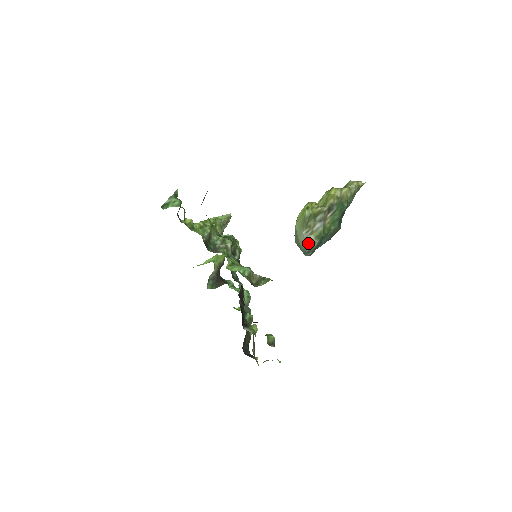
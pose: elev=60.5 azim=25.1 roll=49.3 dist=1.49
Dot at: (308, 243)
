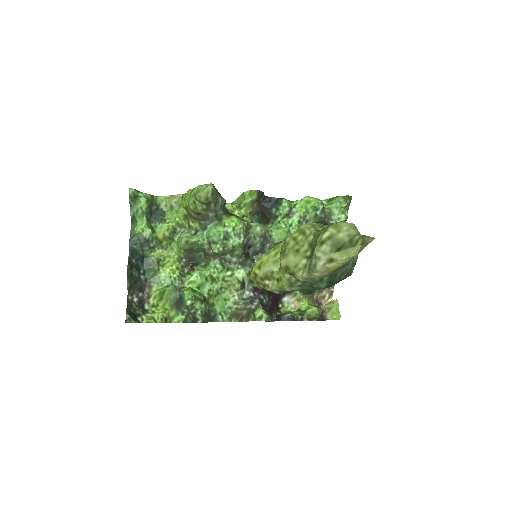
Dot at: occluded
